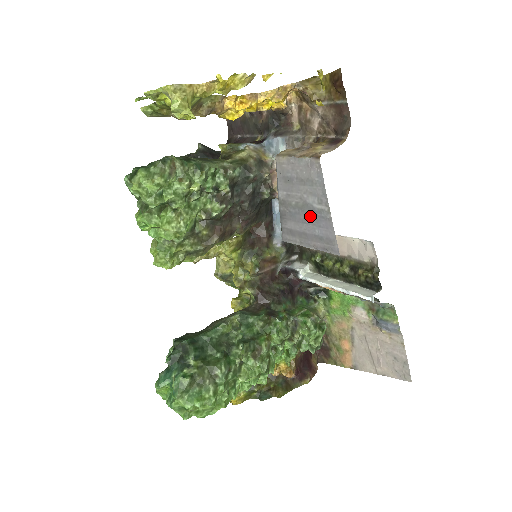
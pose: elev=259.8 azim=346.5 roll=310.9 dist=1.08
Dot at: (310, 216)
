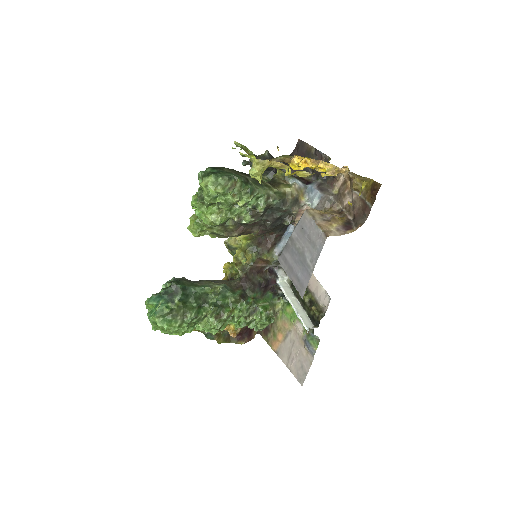
Dot at: (301, 263)
